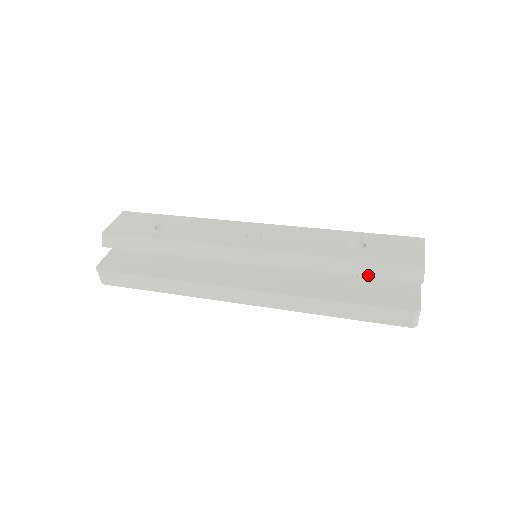
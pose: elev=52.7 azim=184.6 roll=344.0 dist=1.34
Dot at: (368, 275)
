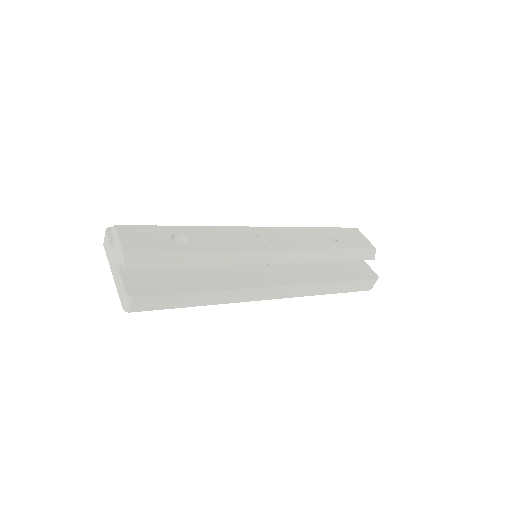
Dot at: (348, 259)
